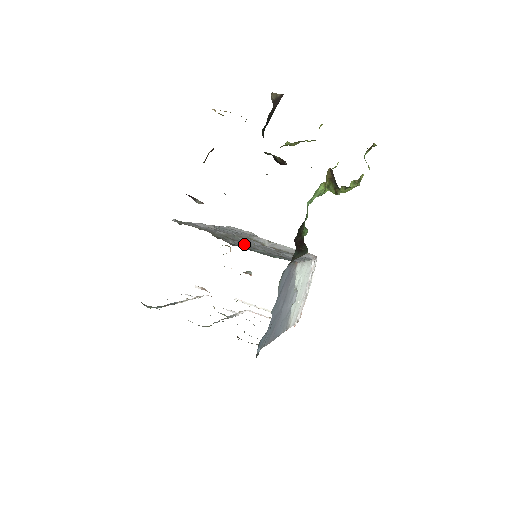
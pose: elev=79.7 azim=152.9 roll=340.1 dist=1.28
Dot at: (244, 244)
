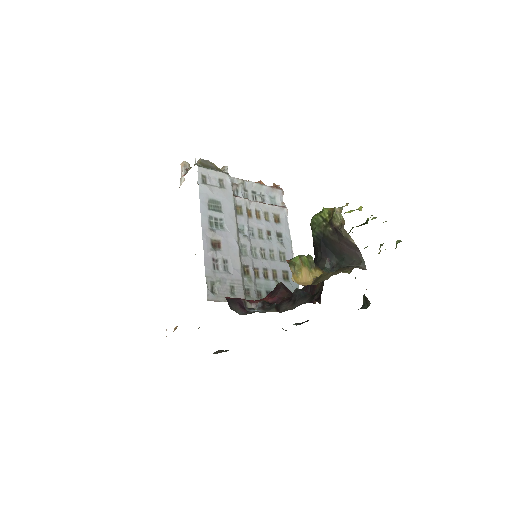
Dot at: (254, 264)
